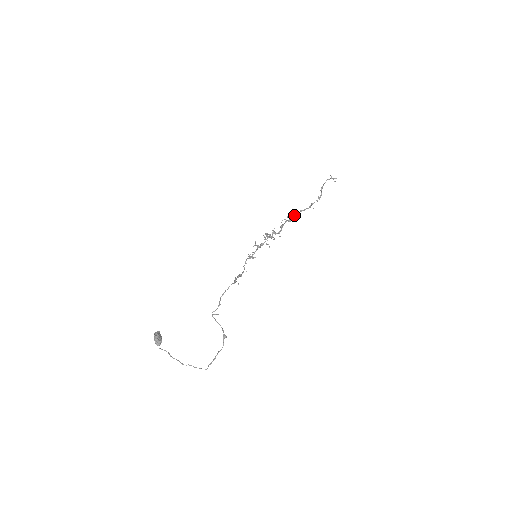
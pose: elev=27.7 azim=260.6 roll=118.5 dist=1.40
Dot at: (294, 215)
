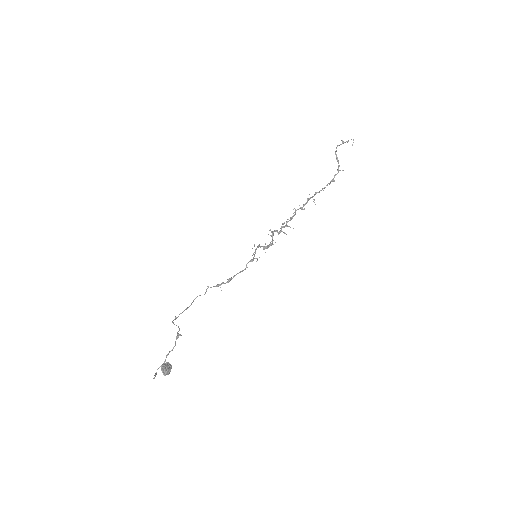
Dot at: (307, 200)
